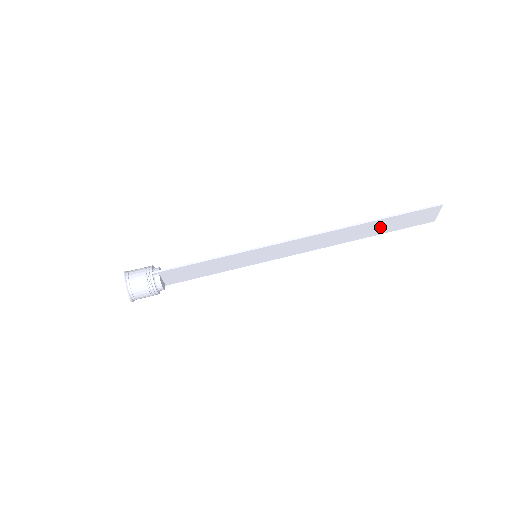
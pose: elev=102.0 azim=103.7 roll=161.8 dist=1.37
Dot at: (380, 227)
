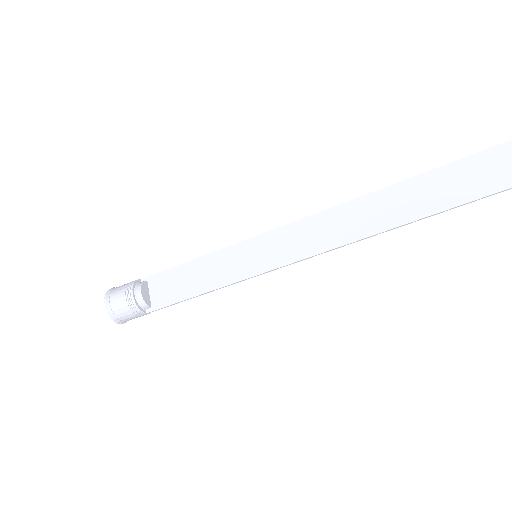
Dot at: (435, 191)
